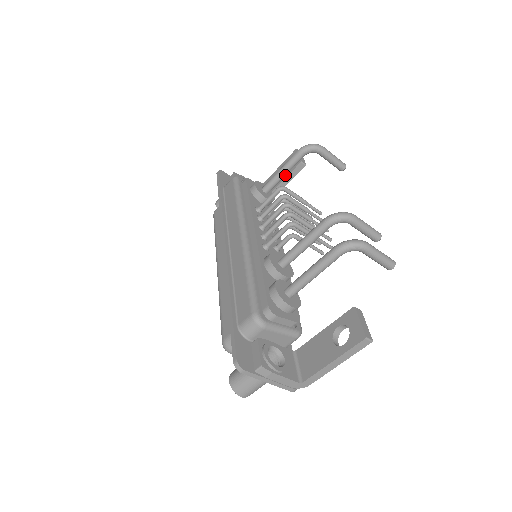
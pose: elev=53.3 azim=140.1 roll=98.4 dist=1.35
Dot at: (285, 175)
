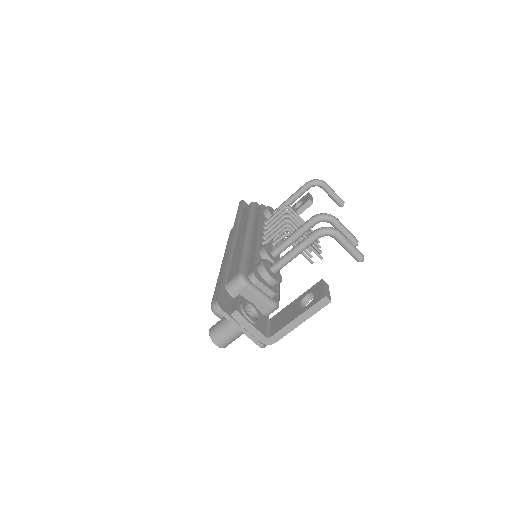
Dot at: (293, 202)
